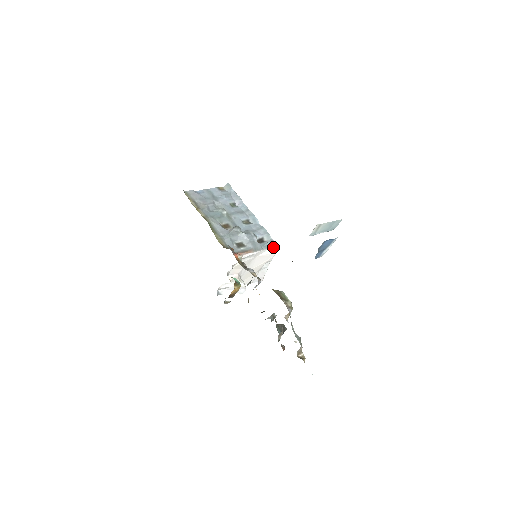
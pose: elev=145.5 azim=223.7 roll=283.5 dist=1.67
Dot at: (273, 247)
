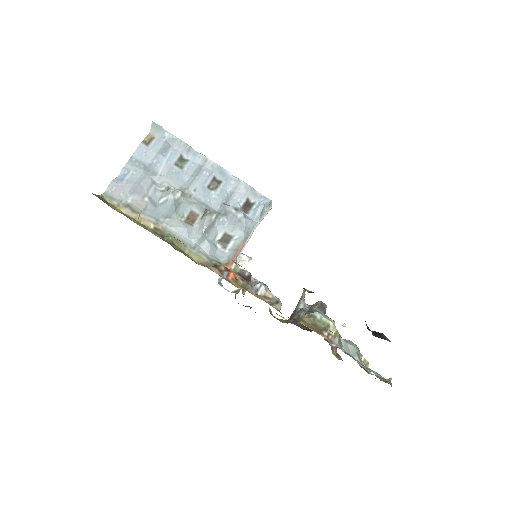
Dot at: (268, 207)
